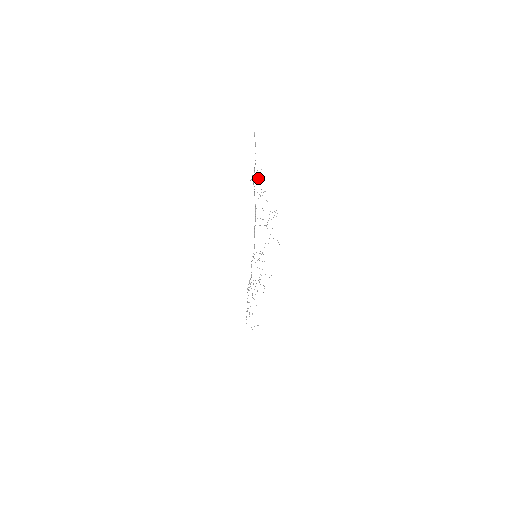
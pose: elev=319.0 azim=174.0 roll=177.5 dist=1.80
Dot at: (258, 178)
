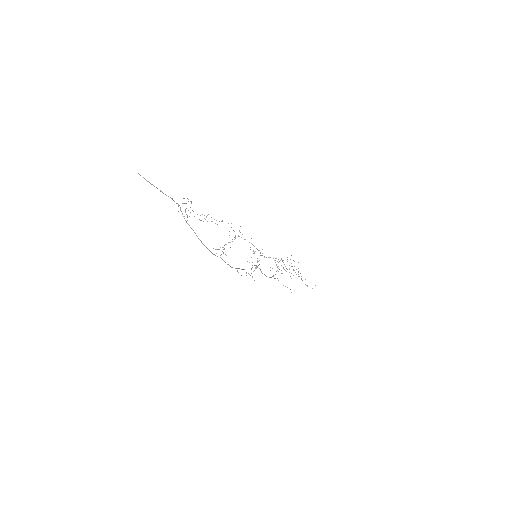
Dot at: (191, 202)
